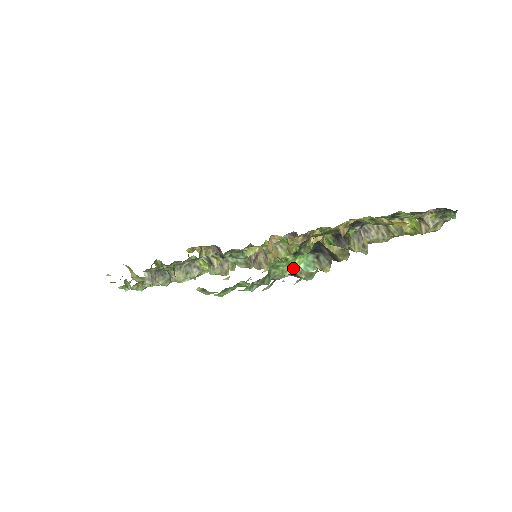
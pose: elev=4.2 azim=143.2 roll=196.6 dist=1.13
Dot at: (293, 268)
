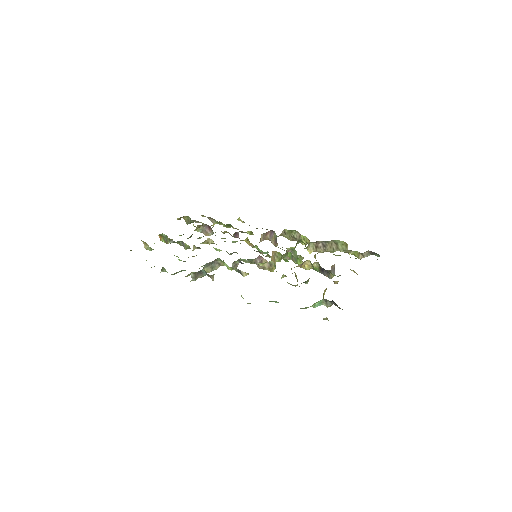
Dot at: (313, 305)
